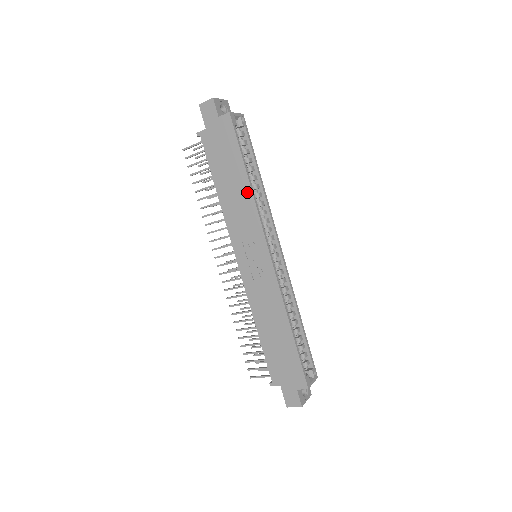
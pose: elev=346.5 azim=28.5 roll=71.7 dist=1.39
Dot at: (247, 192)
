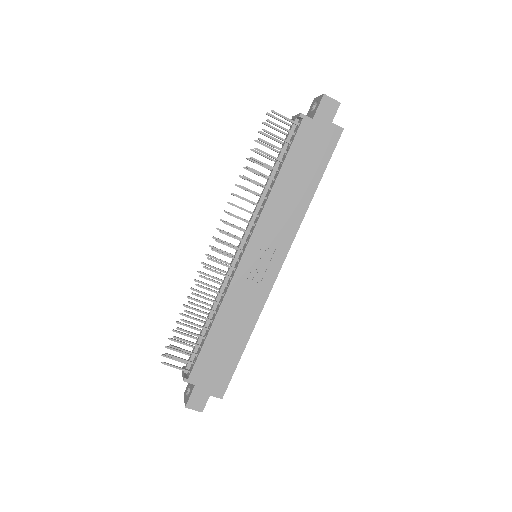
Dot at: (304, 203)
